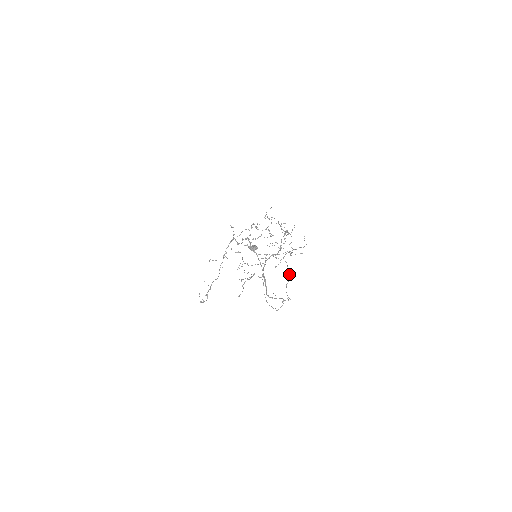
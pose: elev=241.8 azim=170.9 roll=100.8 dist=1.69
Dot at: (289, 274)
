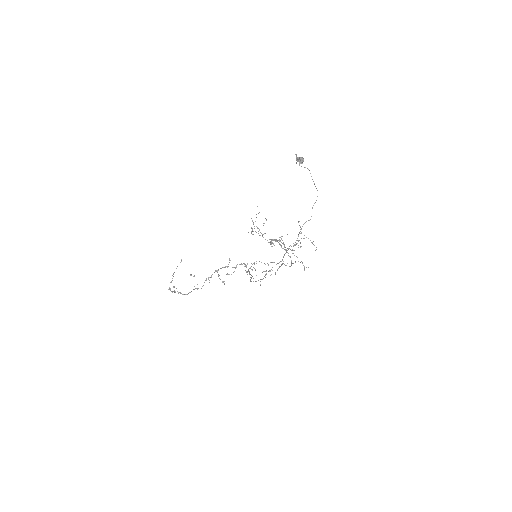
Dot at: occluded
